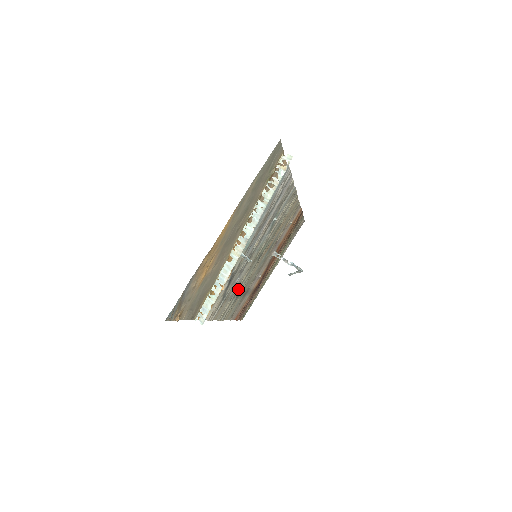
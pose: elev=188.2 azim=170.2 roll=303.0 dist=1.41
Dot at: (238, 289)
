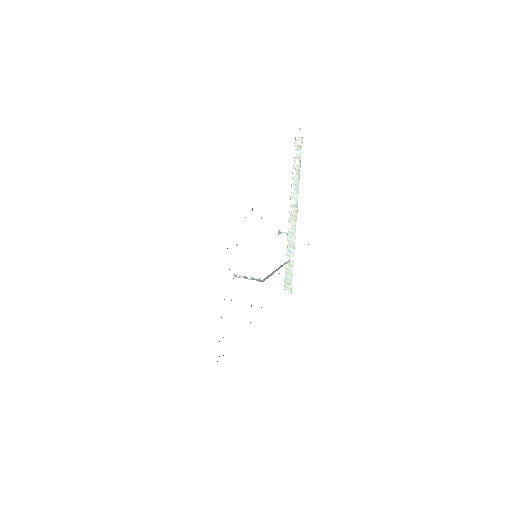
Dot at: occluded
